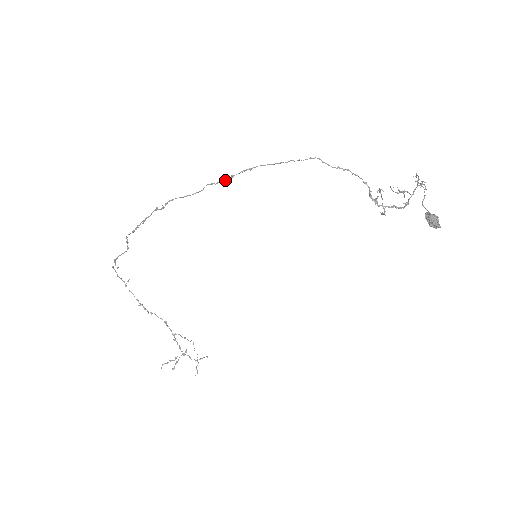
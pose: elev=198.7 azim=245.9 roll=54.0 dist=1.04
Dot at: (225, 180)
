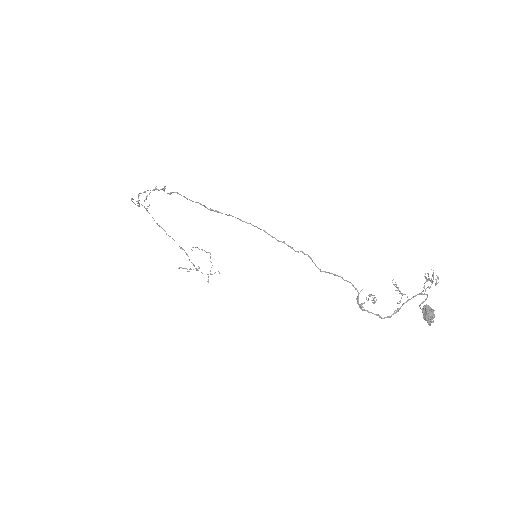
Dot at: occluded
